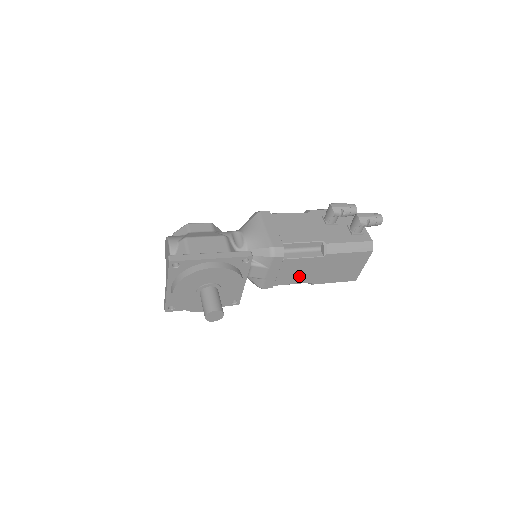
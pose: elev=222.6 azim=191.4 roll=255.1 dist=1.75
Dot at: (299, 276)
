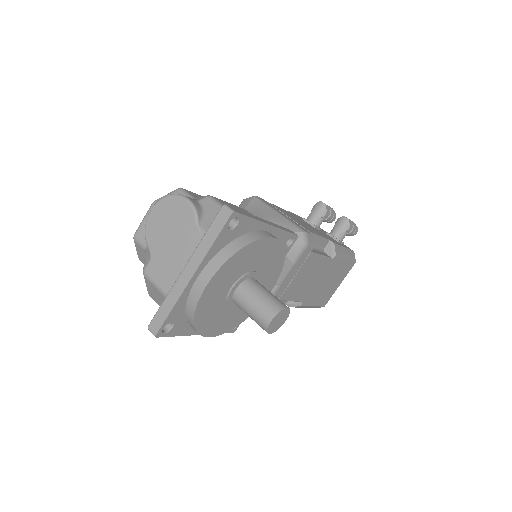
Dot at: (302, 287)
